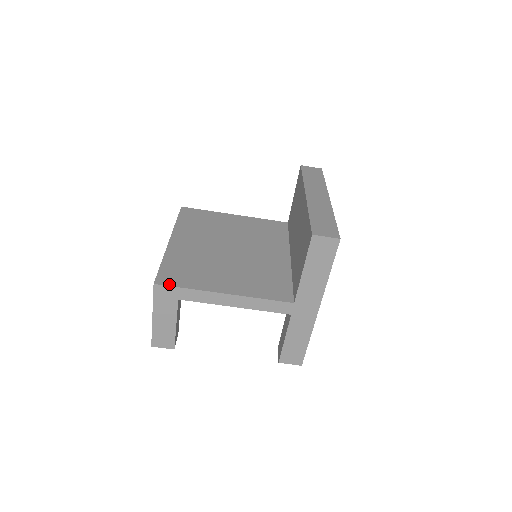
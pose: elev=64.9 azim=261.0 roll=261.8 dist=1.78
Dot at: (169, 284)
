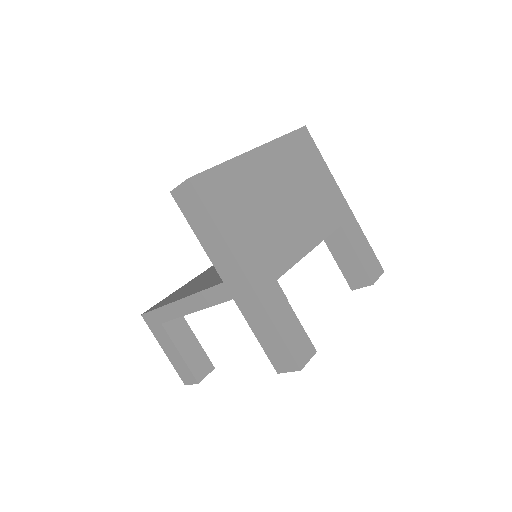
Dot at: (150, 310)
